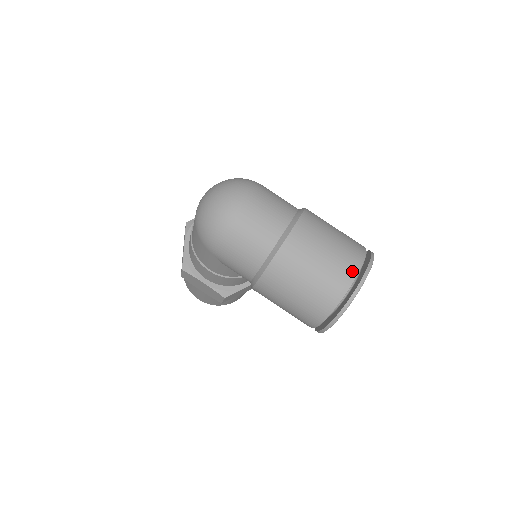
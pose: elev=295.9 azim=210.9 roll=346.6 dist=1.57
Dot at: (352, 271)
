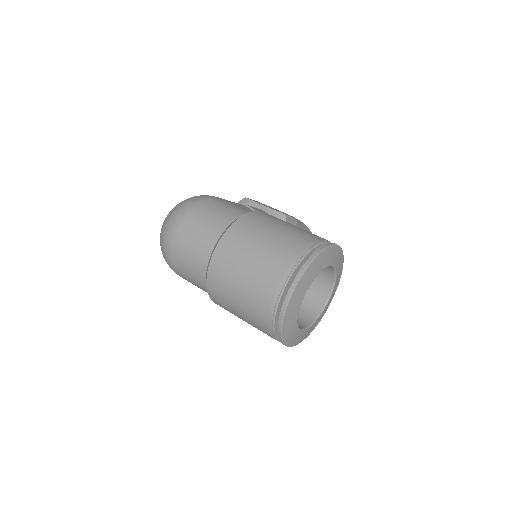
Dot at: (274, 290)
